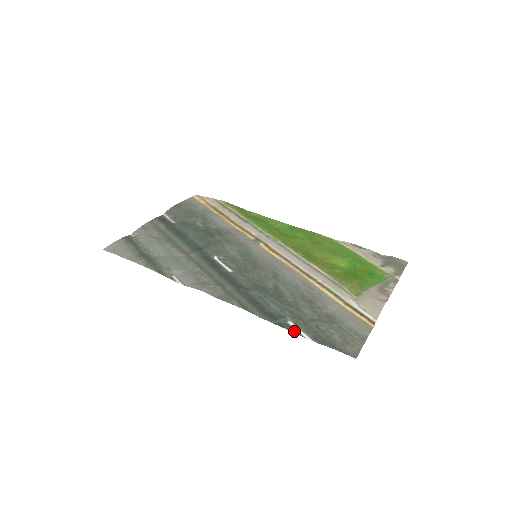
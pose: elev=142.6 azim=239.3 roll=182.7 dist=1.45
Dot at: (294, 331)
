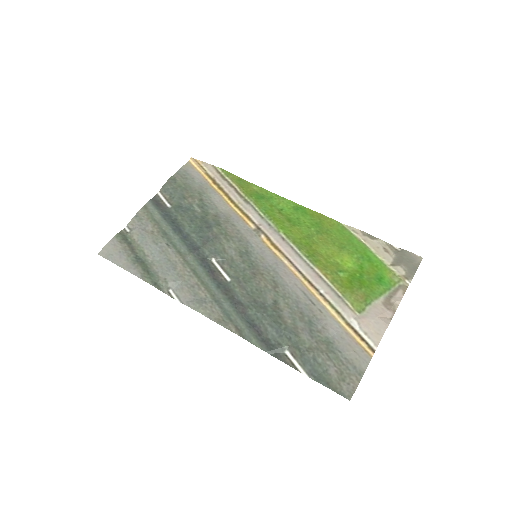
Dot at: (290, 364)
